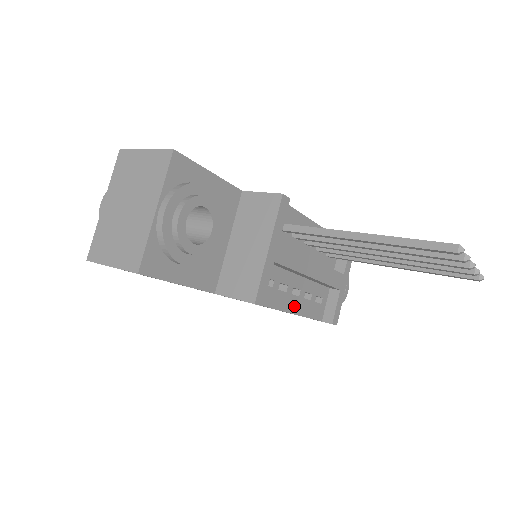
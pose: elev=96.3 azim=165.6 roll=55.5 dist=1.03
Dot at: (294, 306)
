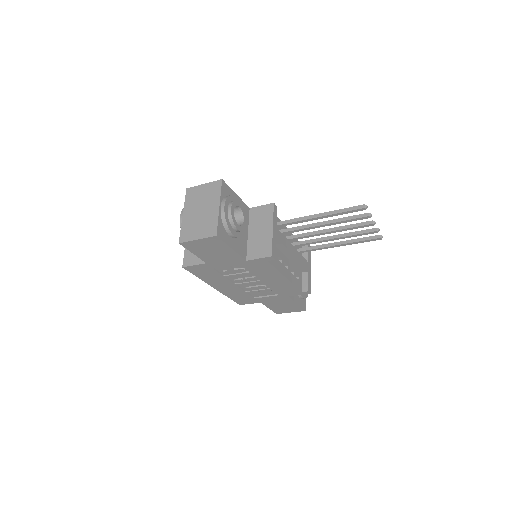
Dot at: (286, 274)
